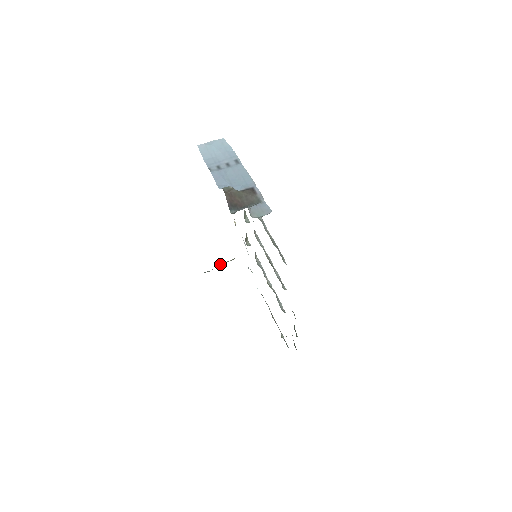
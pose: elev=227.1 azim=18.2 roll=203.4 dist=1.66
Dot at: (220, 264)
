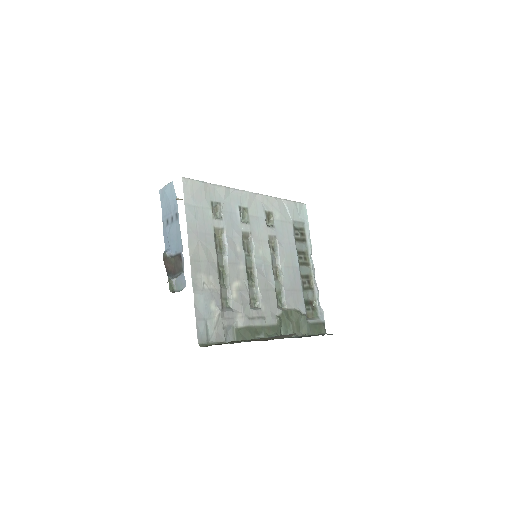
Dot at: occluded
